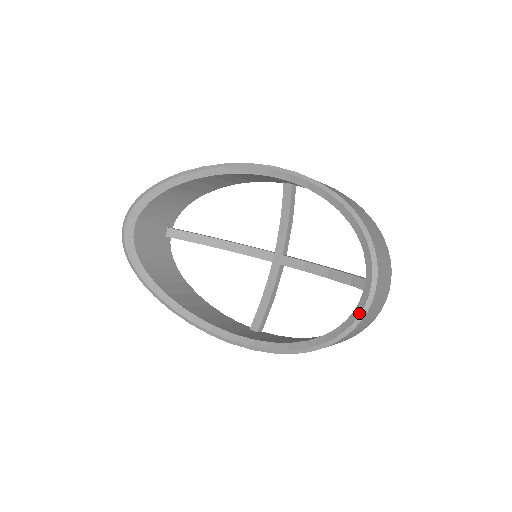
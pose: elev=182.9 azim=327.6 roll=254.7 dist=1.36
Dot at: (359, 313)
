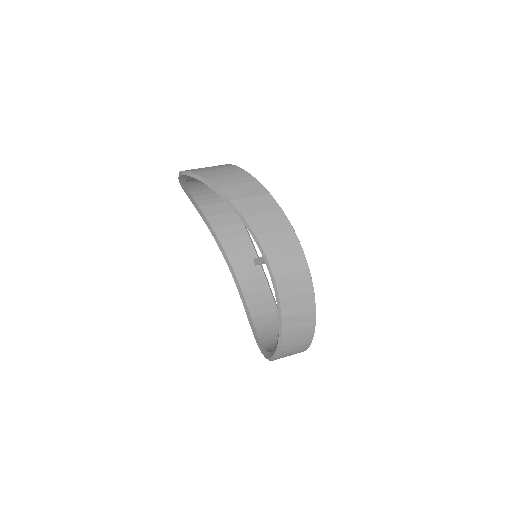
Dot at: (262, 352)
